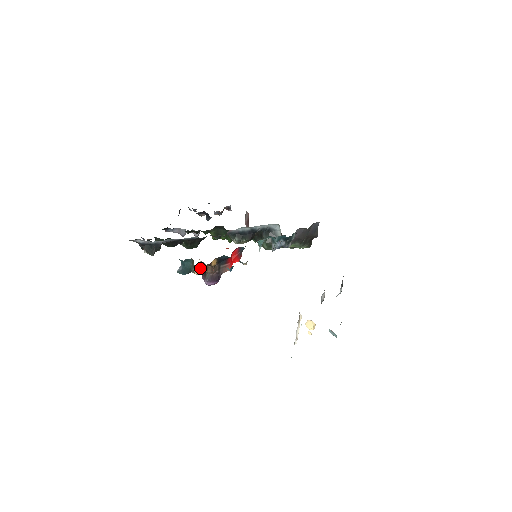
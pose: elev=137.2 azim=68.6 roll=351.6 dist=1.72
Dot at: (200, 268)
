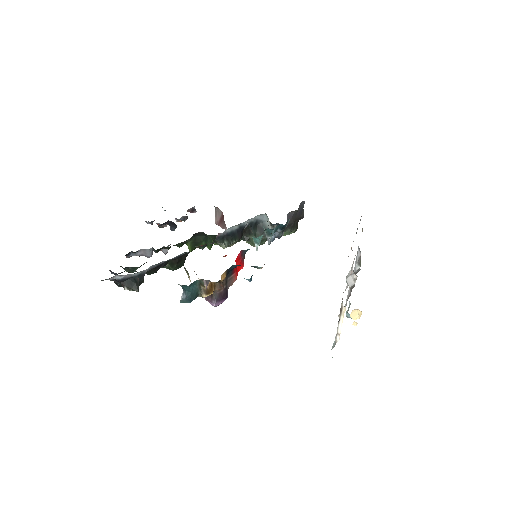
Dot at: (208, 288)
